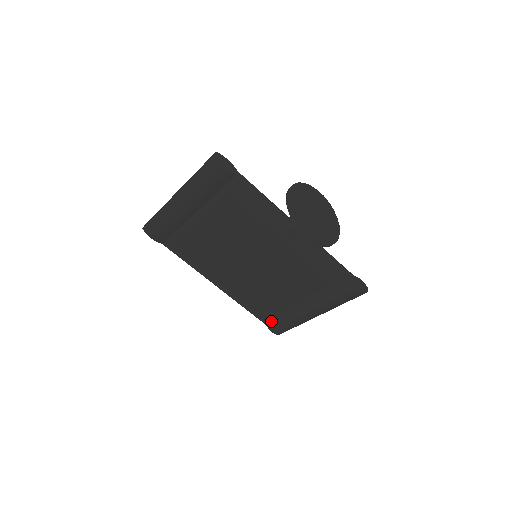
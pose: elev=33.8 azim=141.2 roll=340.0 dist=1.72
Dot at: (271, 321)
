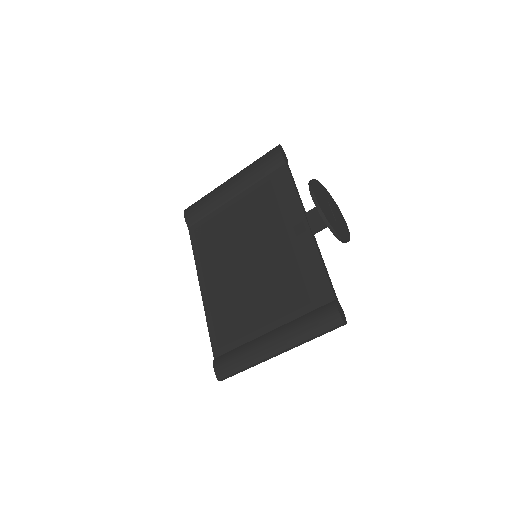
Dot at: (222, 353)
